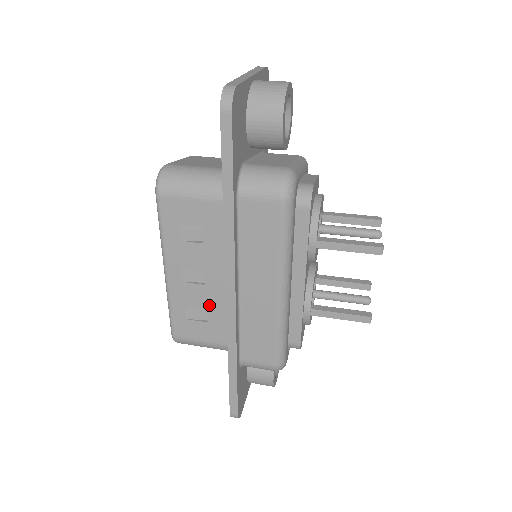
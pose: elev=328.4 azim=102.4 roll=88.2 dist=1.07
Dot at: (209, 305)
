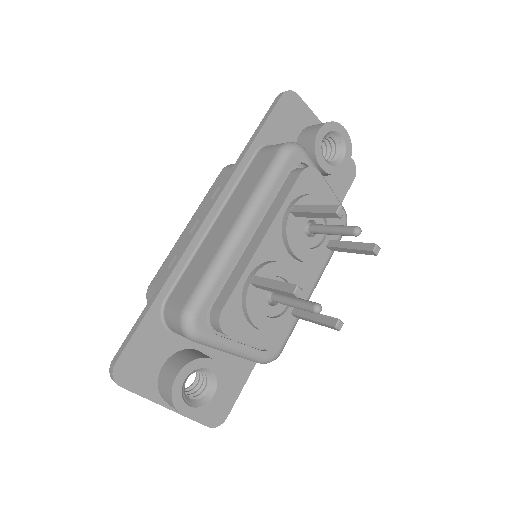
Dot at: occluded
